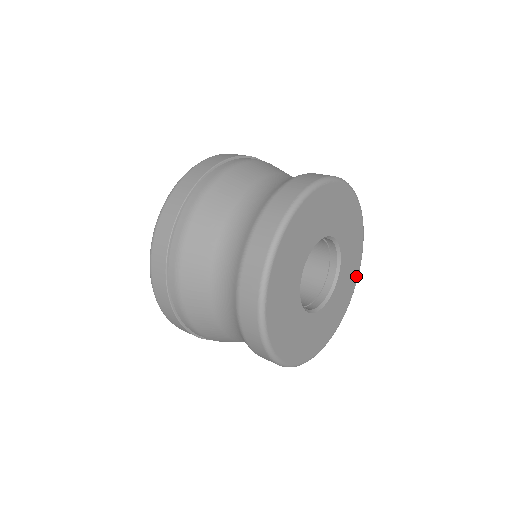
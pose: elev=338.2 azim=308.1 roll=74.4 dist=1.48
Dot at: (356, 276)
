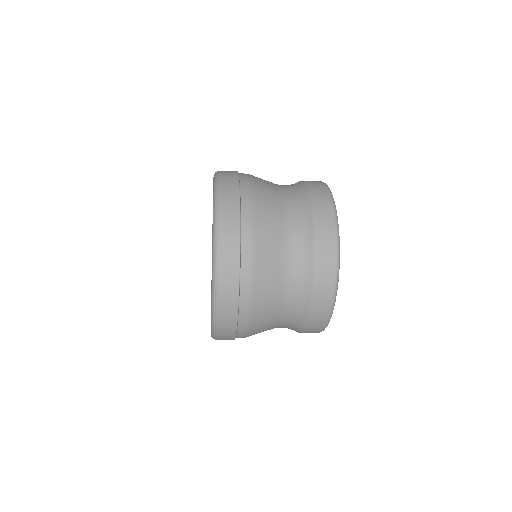
Dot at: occluded
